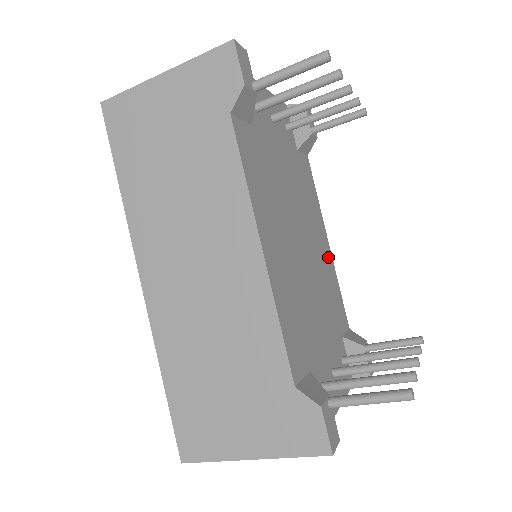
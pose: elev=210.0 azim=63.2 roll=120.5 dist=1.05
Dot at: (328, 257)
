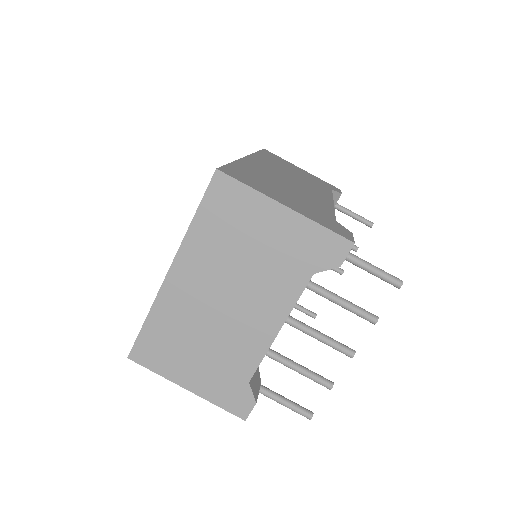
Dot at: occluded
